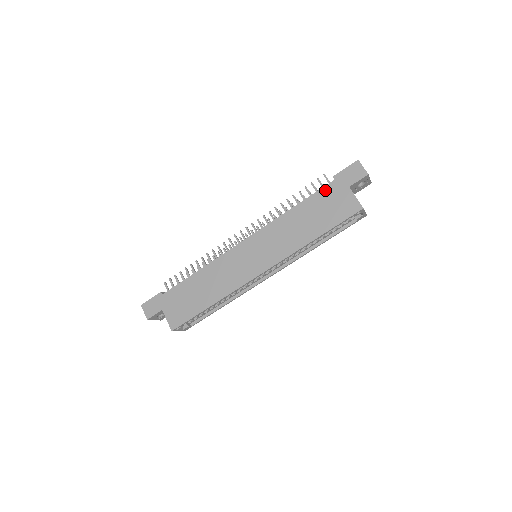
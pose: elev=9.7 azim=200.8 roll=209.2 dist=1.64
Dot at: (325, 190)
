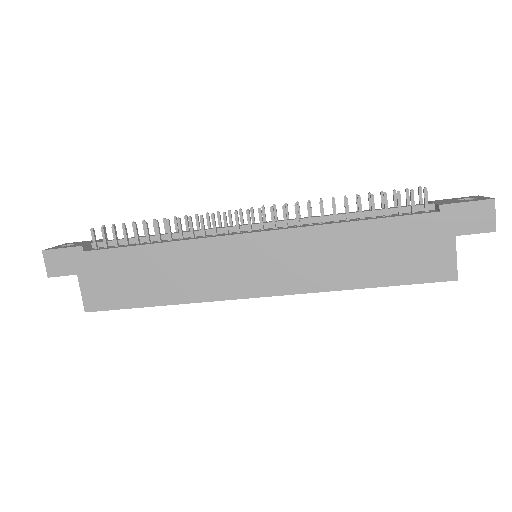
Dot at: (416, 221)
